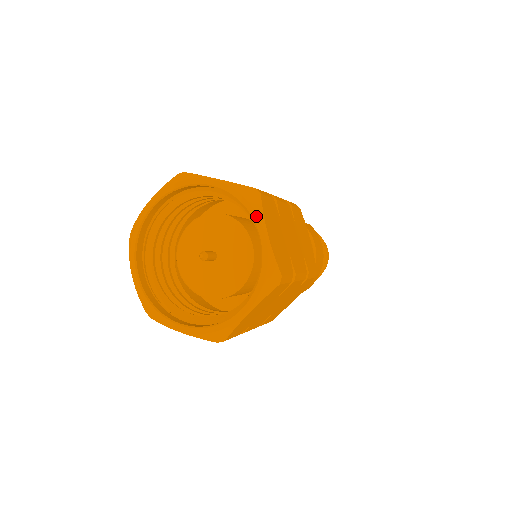
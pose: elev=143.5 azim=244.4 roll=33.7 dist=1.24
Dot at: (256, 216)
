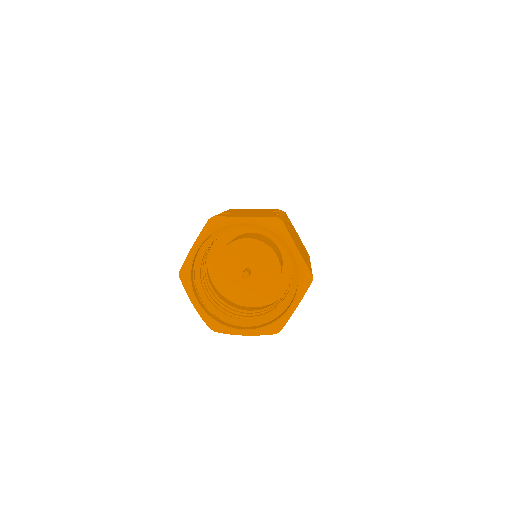
Dot at: (286, 238)
